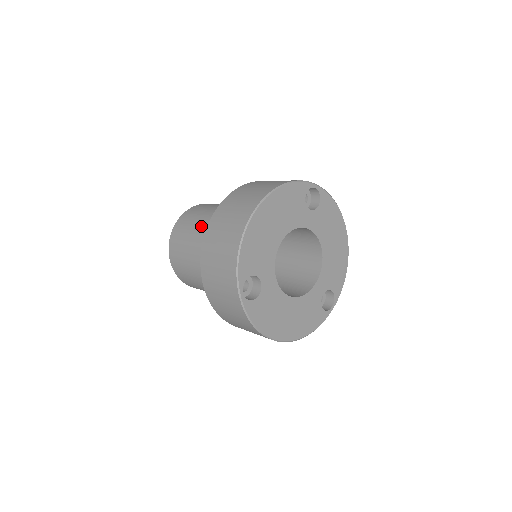
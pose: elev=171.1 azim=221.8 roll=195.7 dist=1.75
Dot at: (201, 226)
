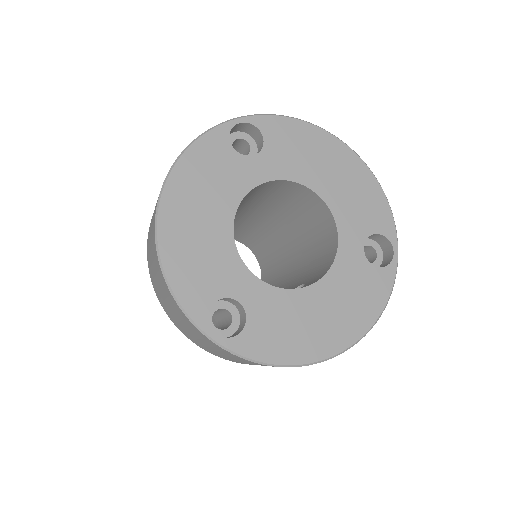
Dot at: occluded
